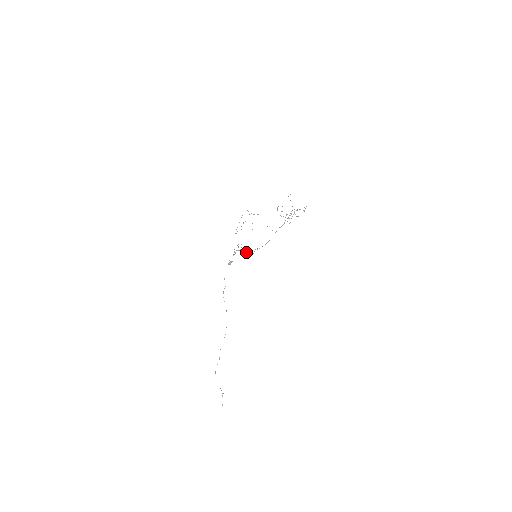
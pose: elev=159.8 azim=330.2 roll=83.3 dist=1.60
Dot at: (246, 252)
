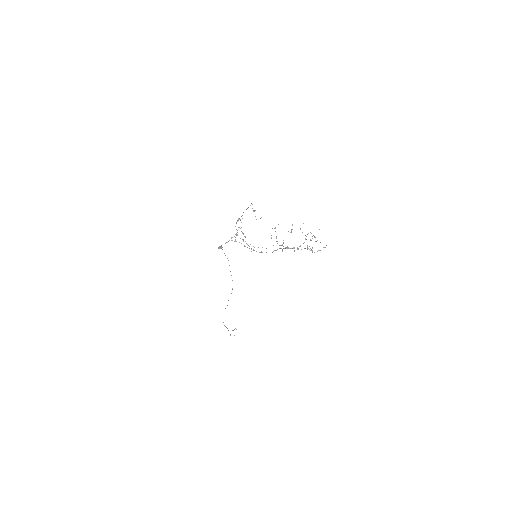
Dot at: (250, 244)
